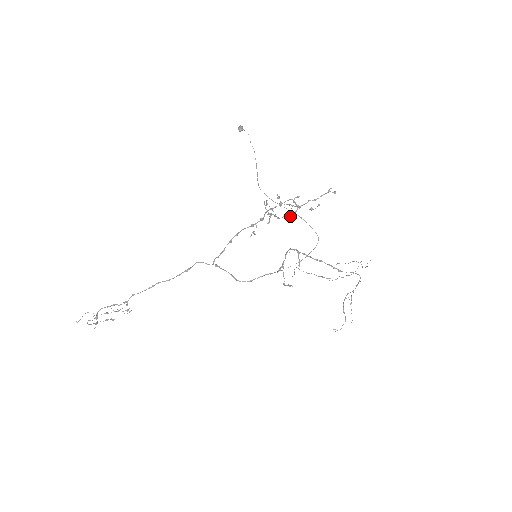
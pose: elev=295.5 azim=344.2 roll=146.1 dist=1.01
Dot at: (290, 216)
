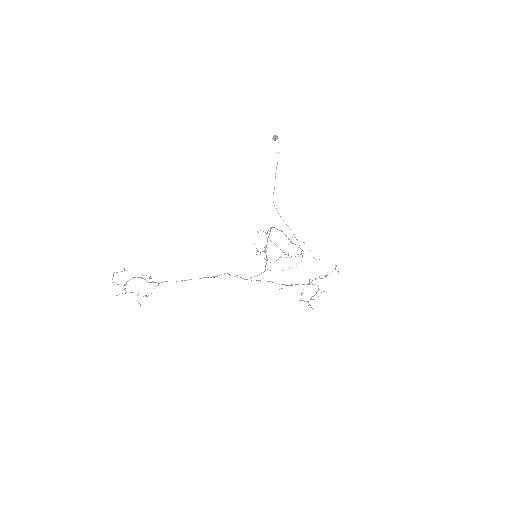
Dot at: (313, 296)
